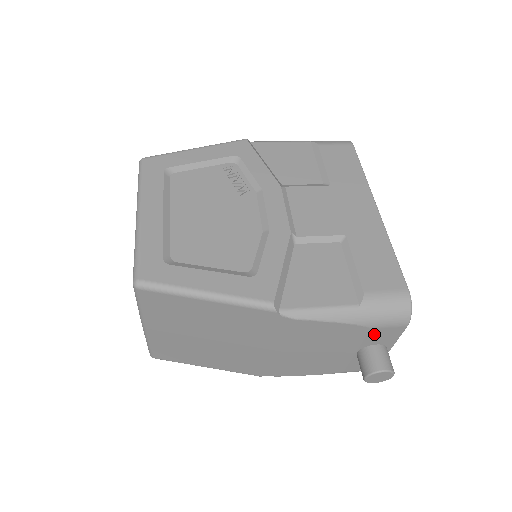
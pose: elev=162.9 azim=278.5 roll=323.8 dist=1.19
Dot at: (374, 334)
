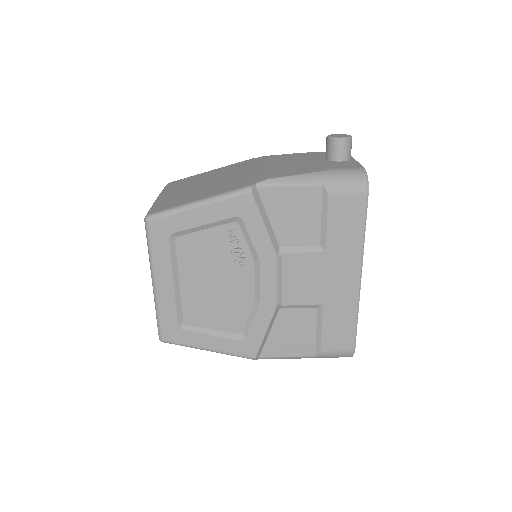
Dot at: occluded
